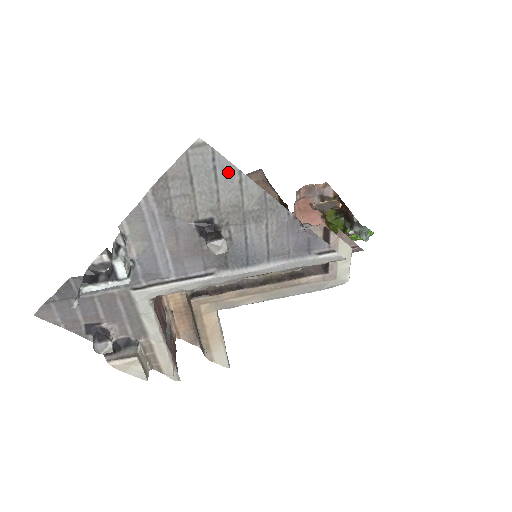
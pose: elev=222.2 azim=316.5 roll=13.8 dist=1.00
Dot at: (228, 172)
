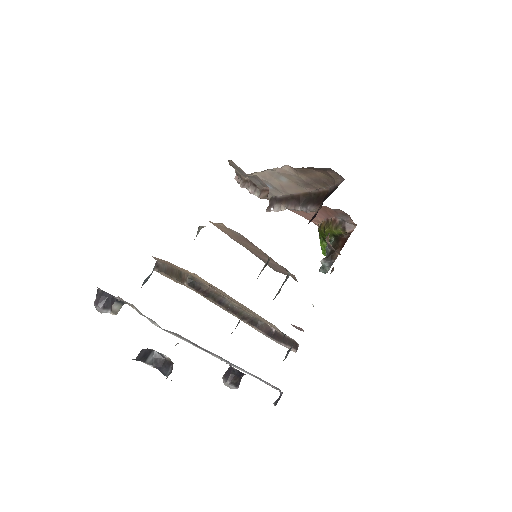
Dot at: occluded
